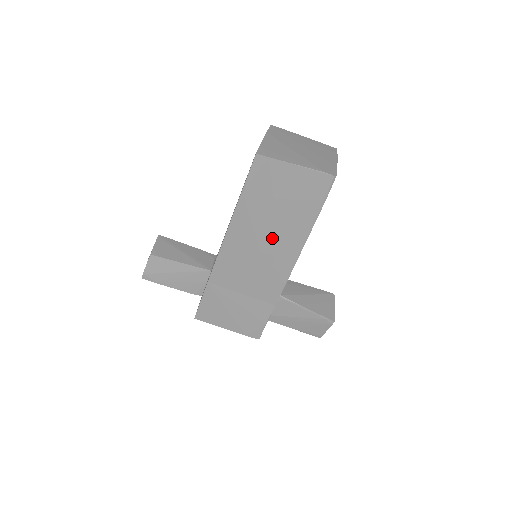
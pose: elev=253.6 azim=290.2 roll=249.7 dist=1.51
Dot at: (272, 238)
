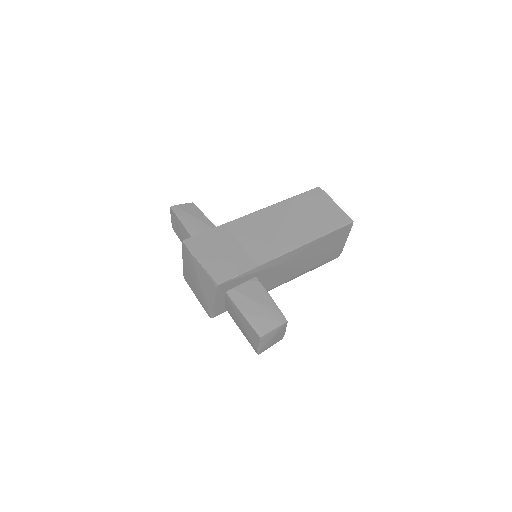
Dot at: (295, 225)
